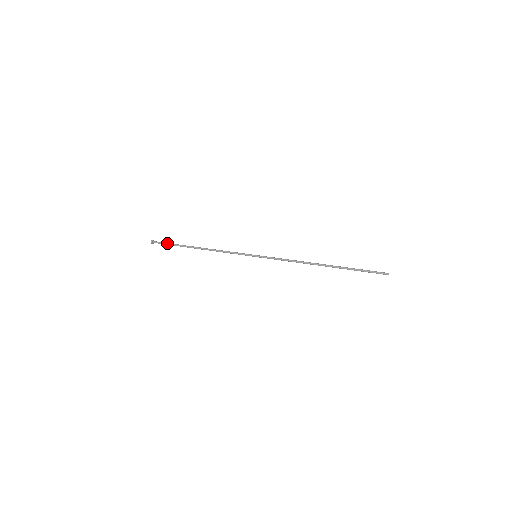
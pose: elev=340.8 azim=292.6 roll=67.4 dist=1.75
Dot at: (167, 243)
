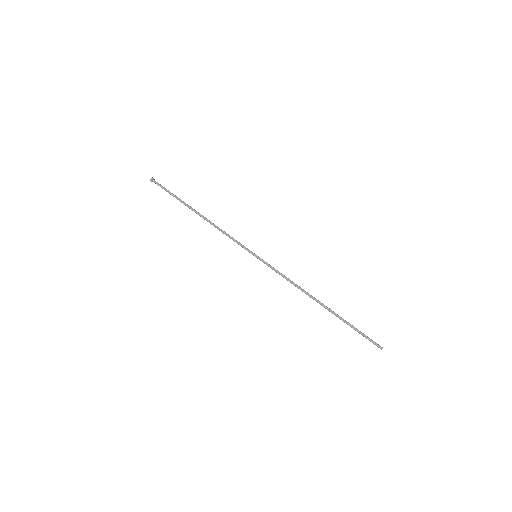
Dot at: (167, 190)
